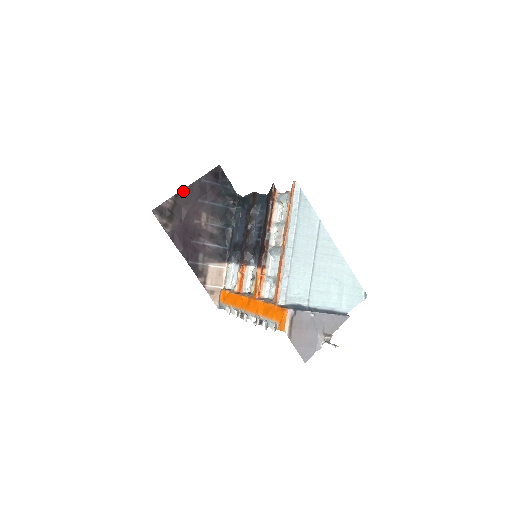
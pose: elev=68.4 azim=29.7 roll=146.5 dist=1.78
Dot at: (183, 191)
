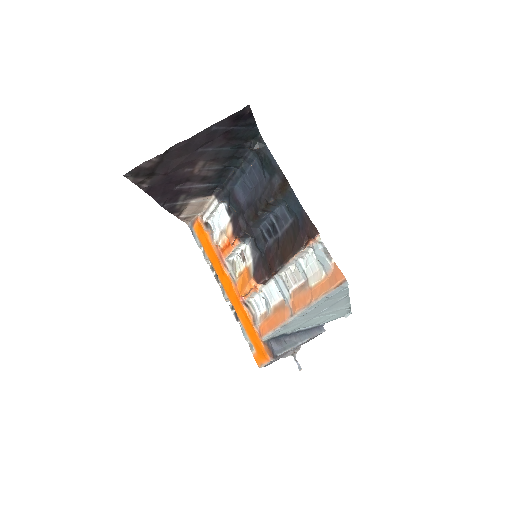
Dot at: (178, 145)
